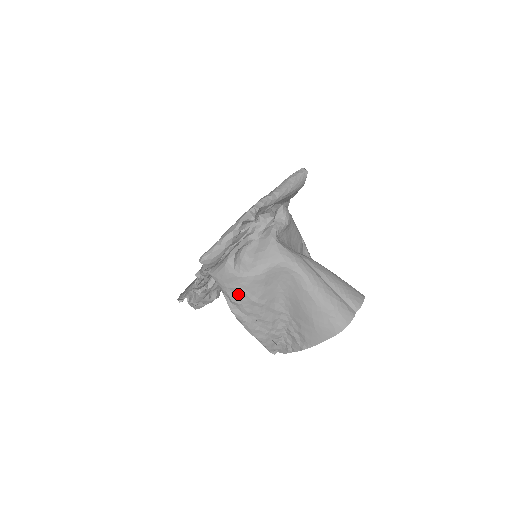
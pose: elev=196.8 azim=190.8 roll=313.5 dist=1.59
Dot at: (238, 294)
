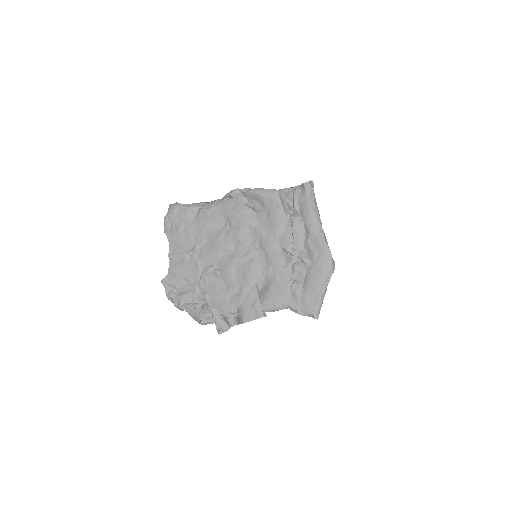
Dot at: occluded
